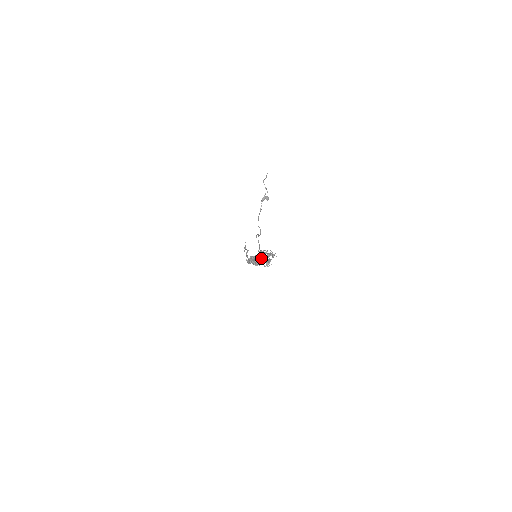
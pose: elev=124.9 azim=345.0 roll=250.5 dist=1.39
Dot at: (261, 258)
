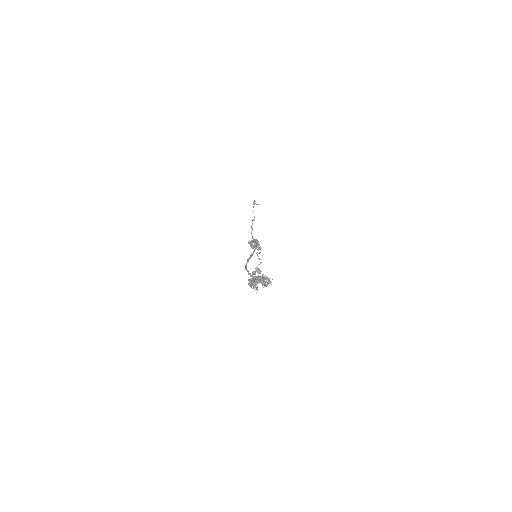
Dot at: occluded
